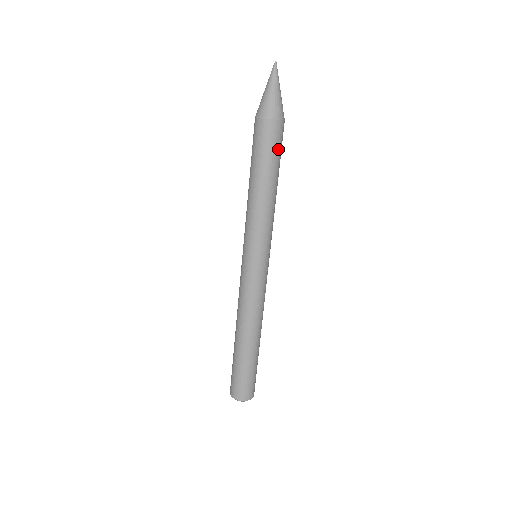
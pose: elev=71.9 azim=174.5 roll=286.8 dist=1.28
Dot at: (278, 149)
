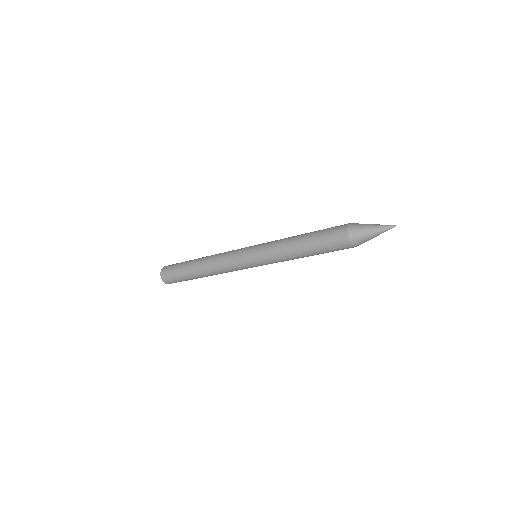
Dot at: (332, 250)
